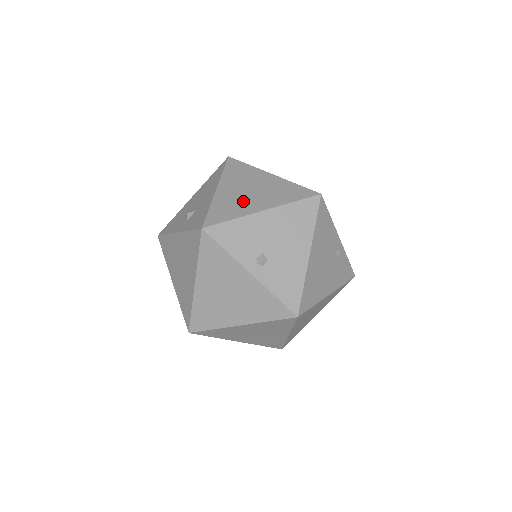
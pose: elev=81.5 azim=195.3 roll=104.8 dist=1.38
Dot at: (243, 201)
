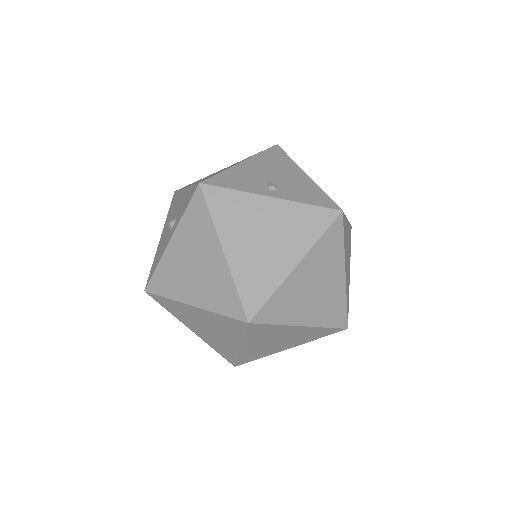
Dot at: (218, 172)
